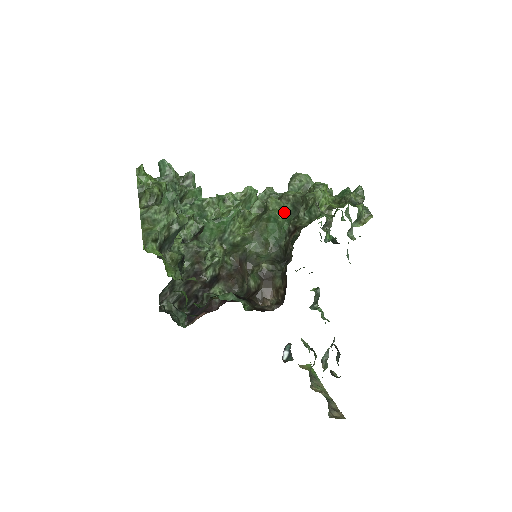
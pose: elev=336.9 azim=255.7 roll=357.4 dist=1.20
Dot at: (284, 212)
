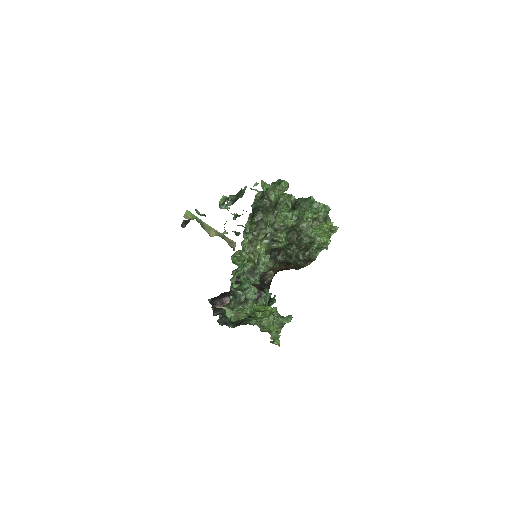
Dot at: occluded
